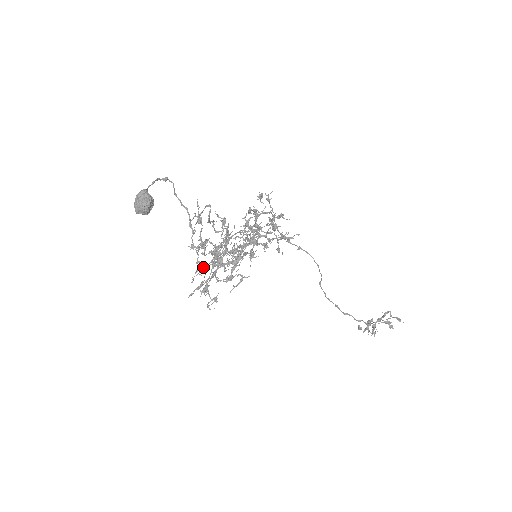
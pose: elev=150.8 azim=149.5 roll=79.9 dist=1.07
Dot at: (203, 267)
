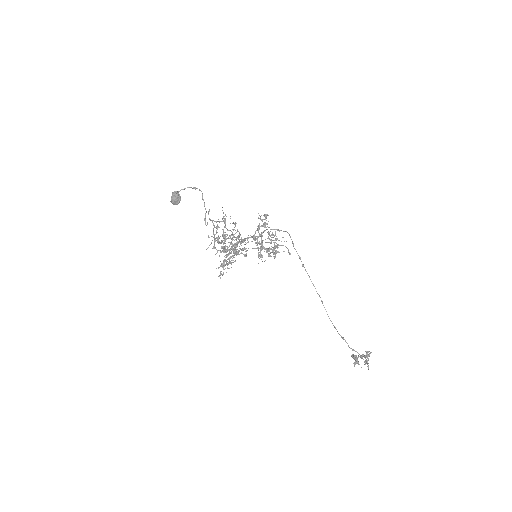
Dot at: (230, 252)
